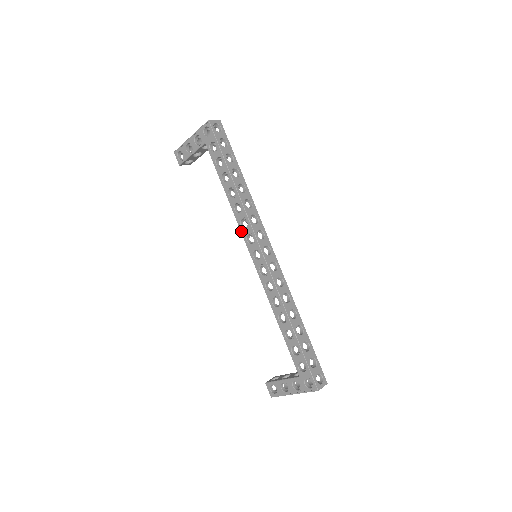
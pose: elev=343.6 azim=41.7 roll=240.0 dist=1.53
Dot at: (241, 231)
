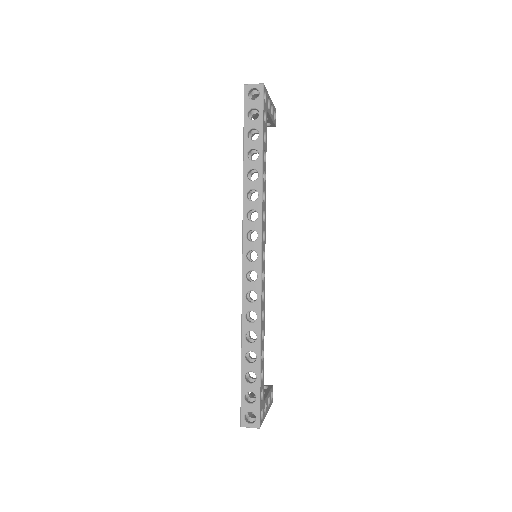
Dot at: occluded
